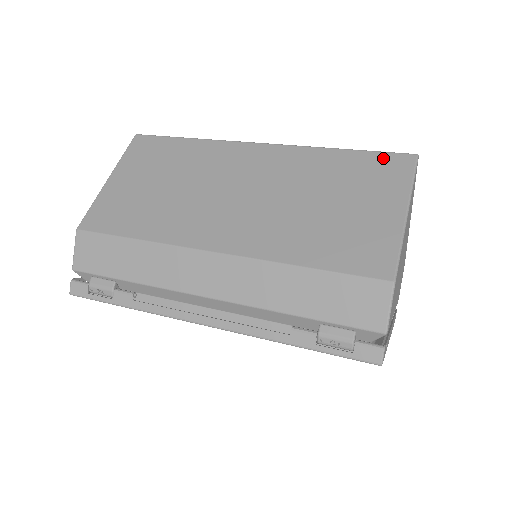
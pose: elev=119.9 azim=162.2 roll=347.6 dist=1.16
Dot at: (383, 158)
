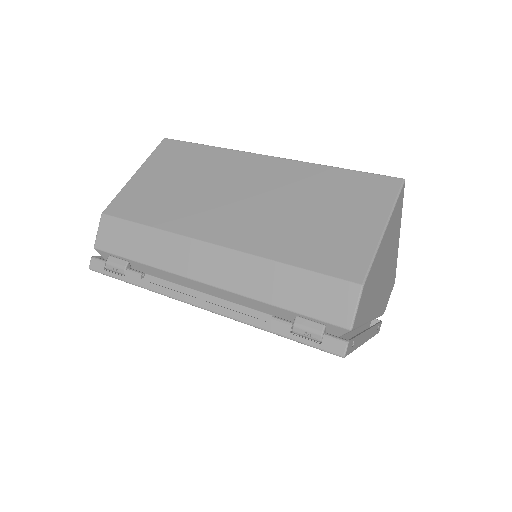
Dot at: (373, 179)
